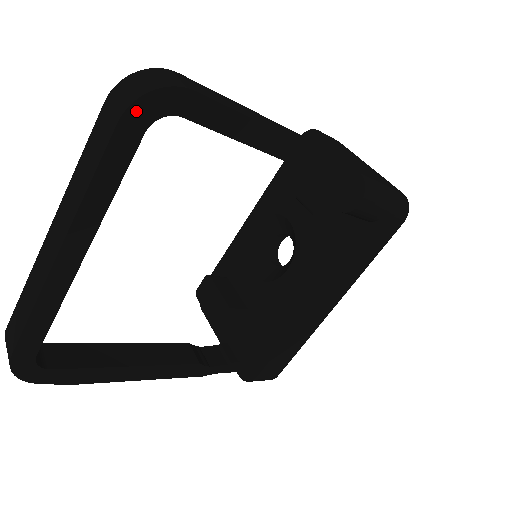
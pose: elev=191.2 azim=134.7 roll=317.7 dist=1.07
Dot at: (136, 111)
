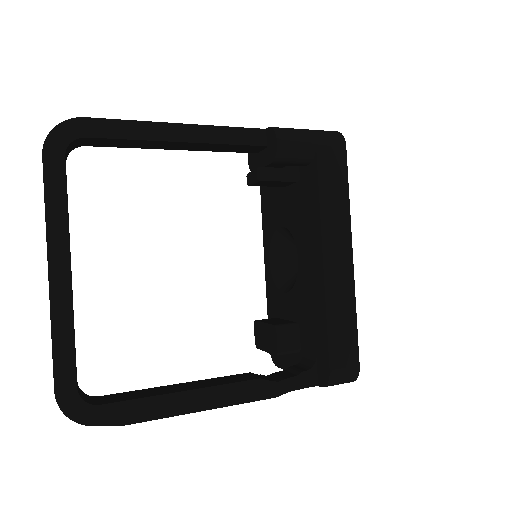
Dot at: (51, 144)
